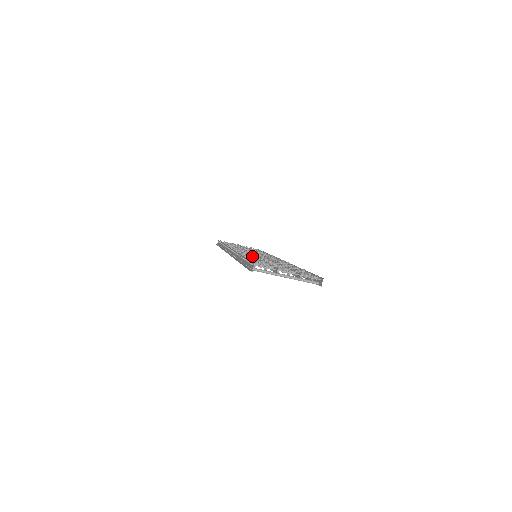
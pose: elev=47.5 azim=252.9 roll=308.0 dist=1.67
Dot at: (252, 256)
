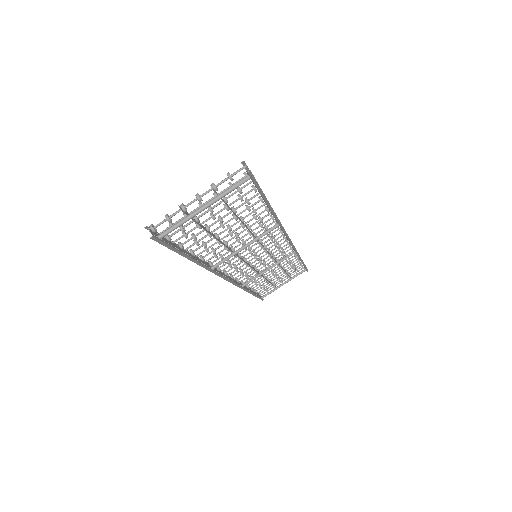
Dot at: occluded
